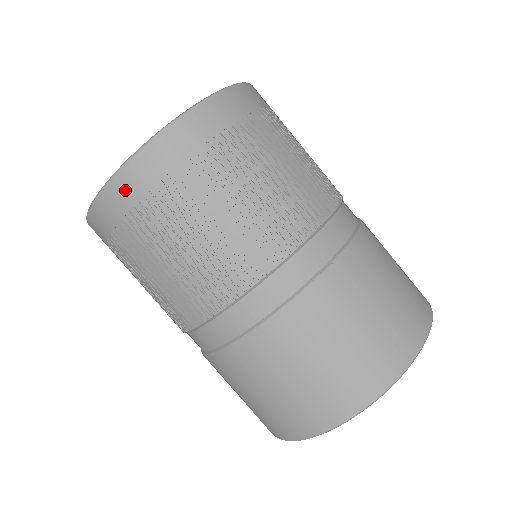
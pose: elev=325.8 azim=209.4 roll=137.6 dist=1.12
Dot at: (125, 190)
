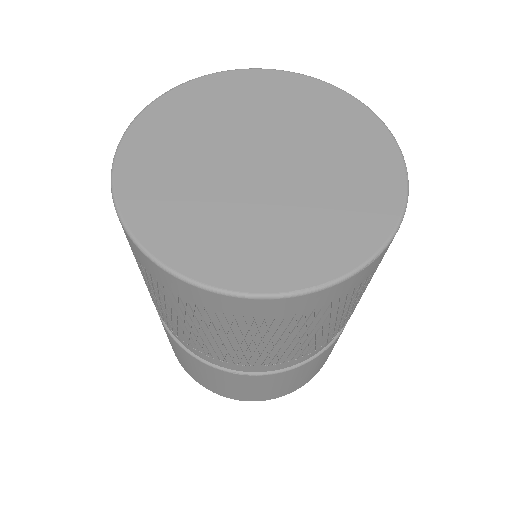
Dot at: (125, 233)
